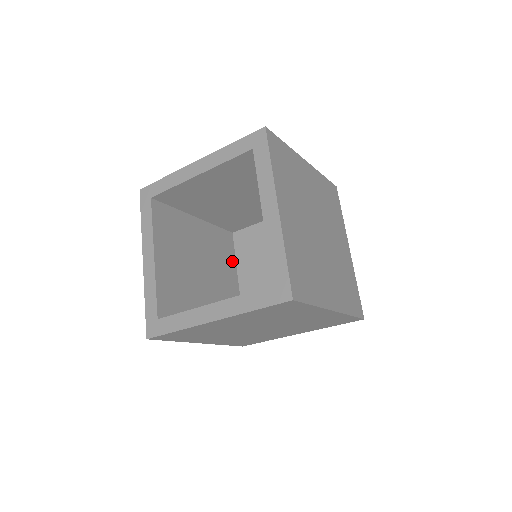
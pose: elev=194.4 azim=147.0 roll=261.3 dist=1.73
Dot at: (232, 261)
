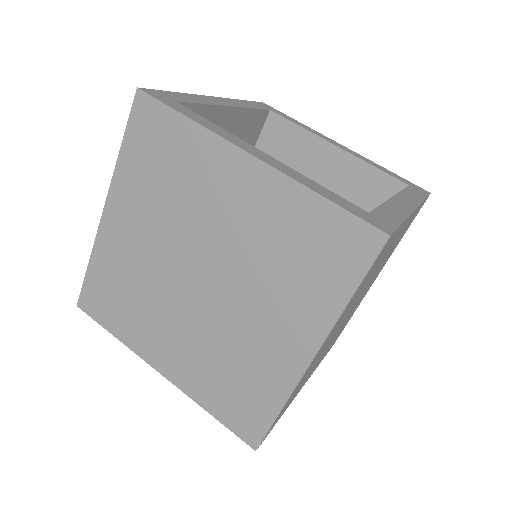
Dot at: occluded
